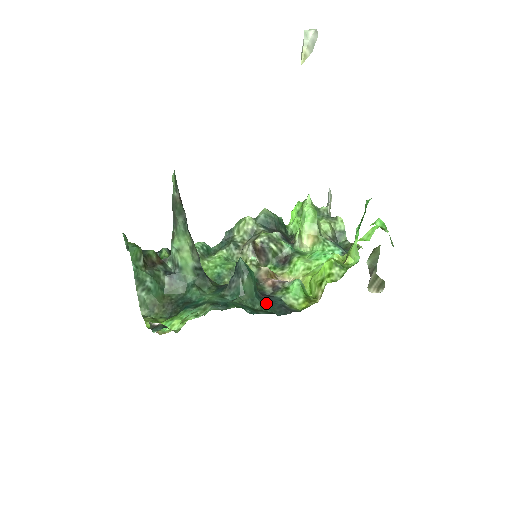
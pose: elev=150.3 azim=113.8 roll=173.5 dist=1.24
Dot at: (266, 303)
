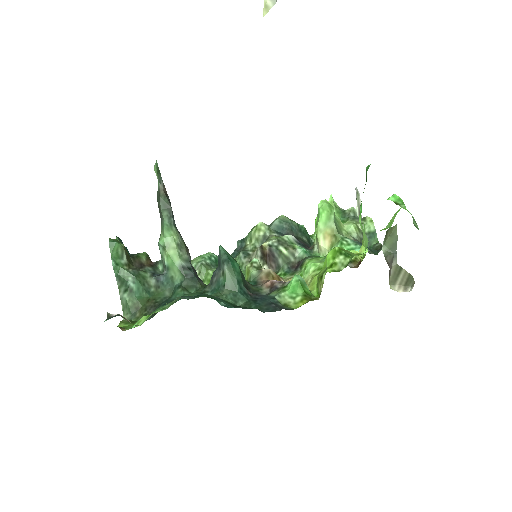
Dot at: (252, 300)
